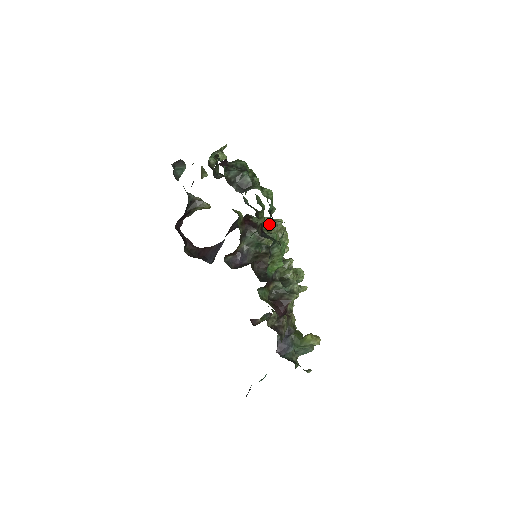
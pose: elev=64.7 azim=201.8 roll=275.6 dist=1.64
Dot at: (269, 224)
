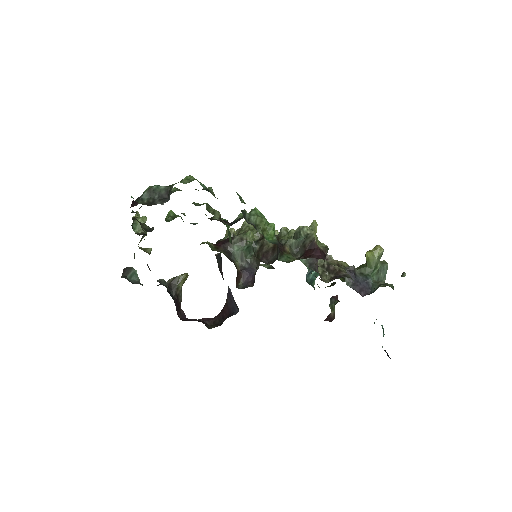
Dot at: (241, 233)
